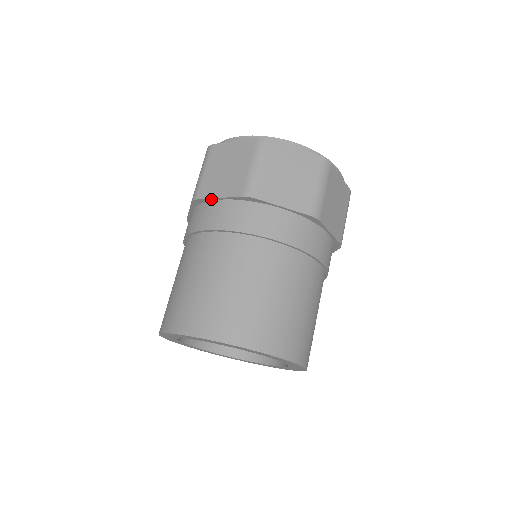
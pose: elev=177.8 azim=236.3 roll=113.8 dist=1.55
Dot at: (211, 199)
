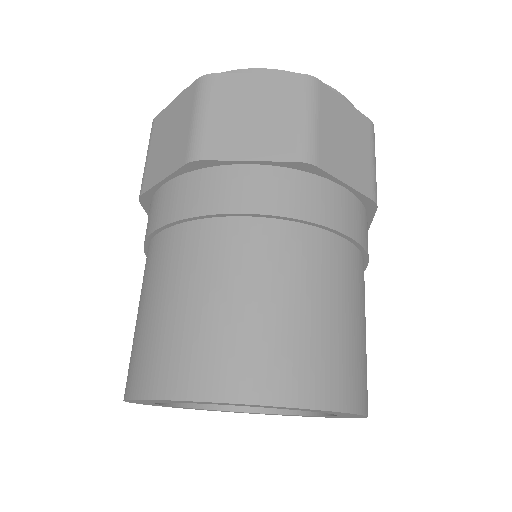
Dot at: (232, 162)
